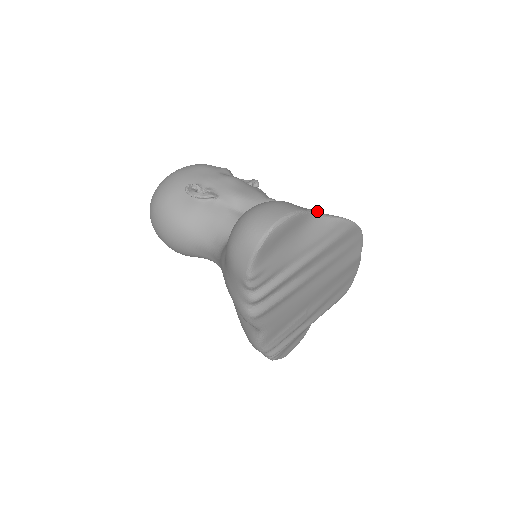
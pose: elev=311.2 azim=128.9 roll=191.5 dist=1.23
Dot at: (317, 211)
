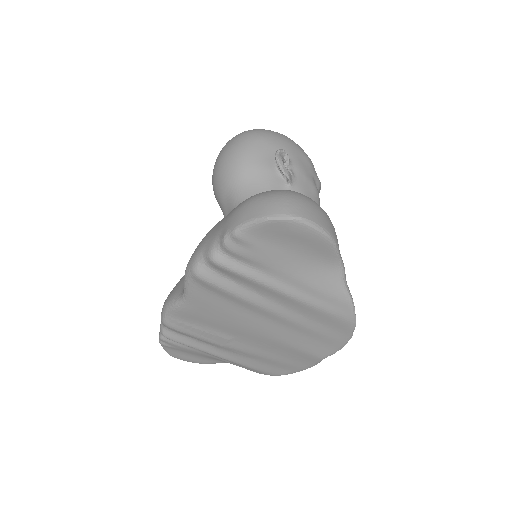
Dot at: occluded
